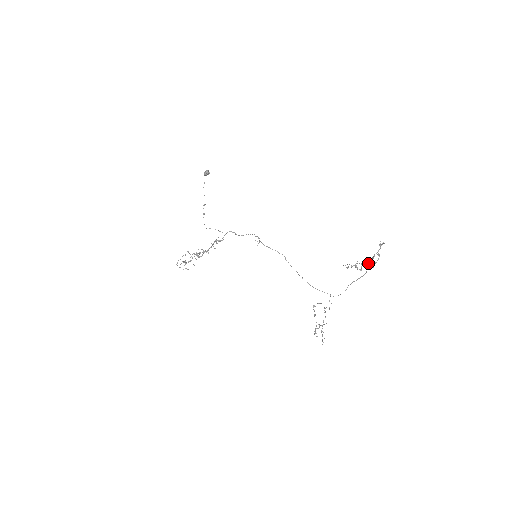
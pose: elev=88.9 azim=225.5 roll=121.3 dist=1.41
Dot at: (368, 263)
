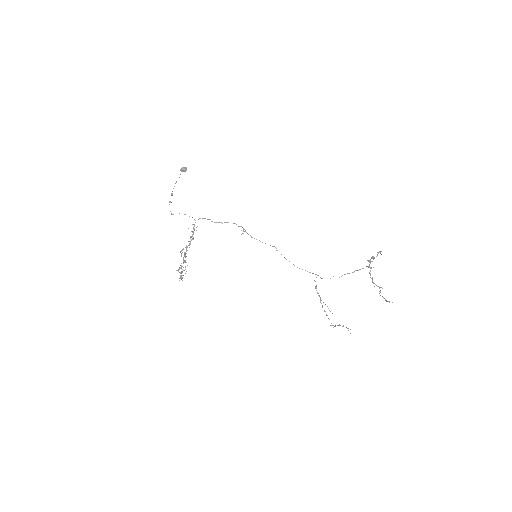
Dot at: (369, 267)
